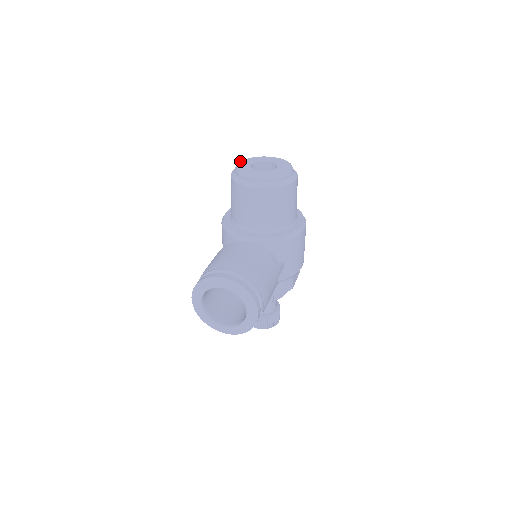
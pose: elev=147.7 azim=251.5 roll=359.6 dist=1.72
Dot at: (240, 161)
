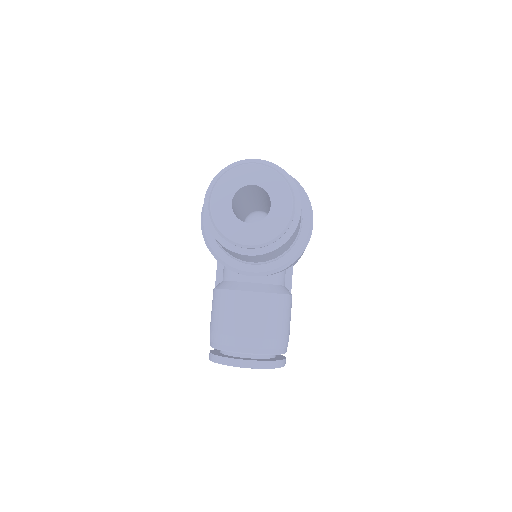
Dot at: (211, 194)
